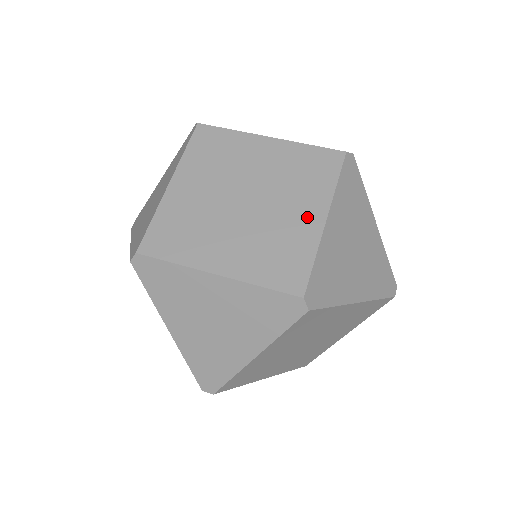
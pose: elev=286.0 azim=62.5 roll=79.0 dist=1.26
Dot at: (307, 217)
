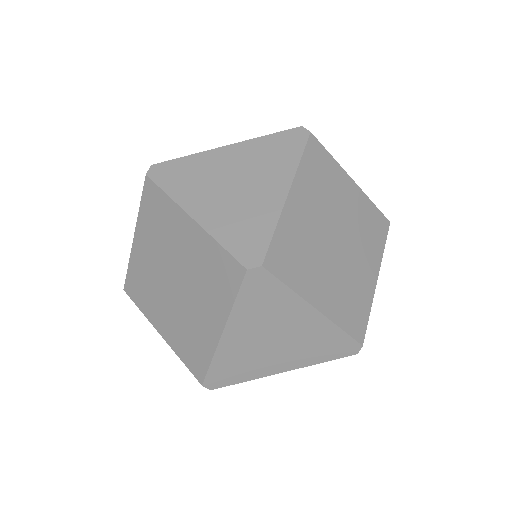
Dot at: occluded
